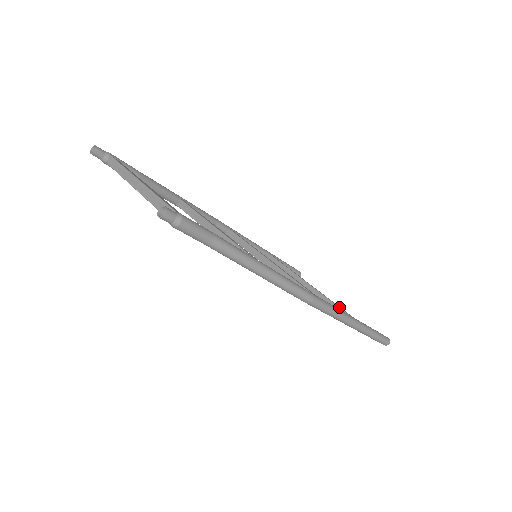
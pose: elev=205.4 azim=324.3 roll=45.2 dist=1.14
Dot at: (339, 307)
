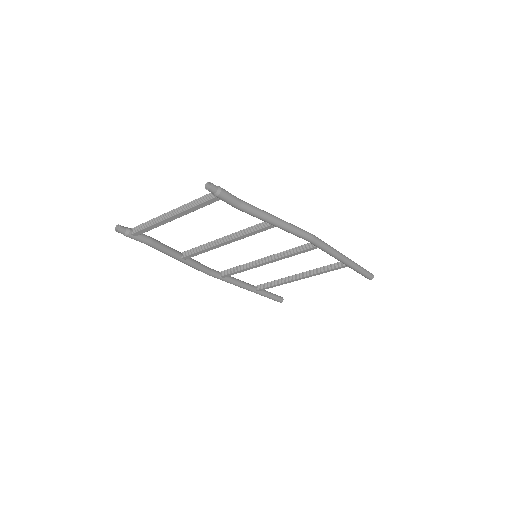
Dot at: (327, 265)
